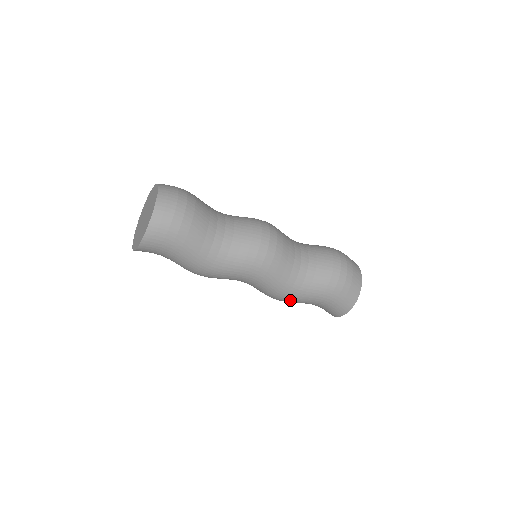
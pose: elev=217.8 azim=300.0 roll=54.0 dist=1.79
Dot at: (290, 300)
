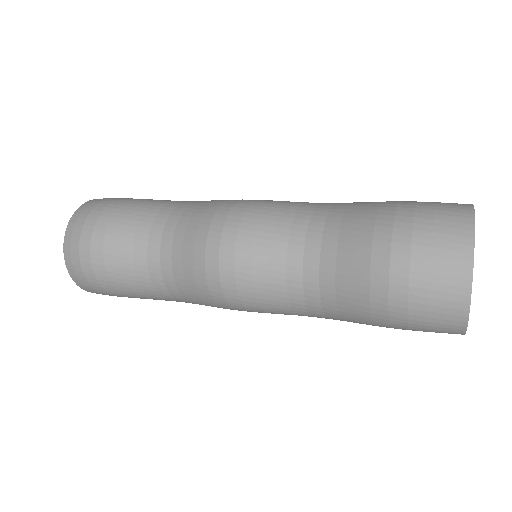
Dot at: occluded
